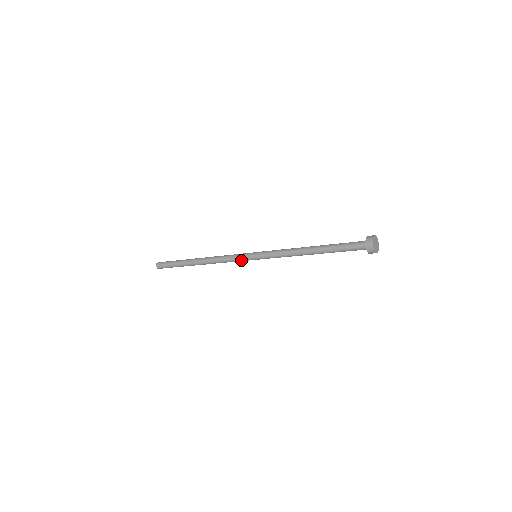
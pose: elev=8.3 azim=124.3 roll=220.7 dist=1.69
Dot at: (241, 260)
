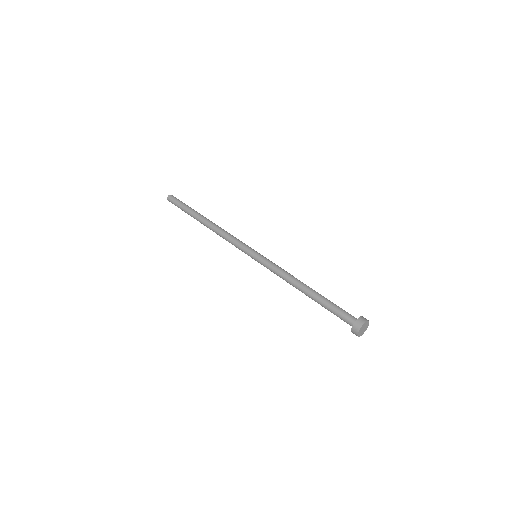
Dot at: occluded
